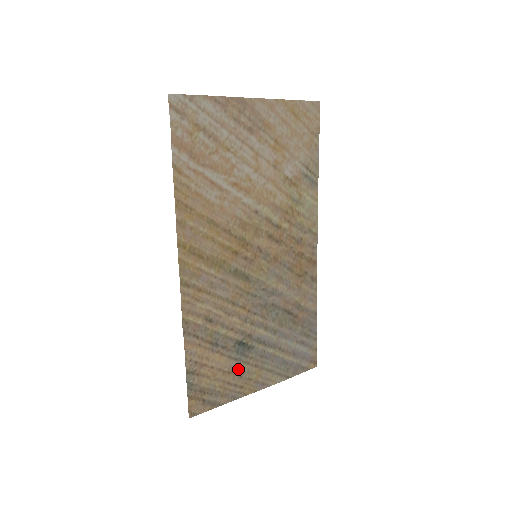
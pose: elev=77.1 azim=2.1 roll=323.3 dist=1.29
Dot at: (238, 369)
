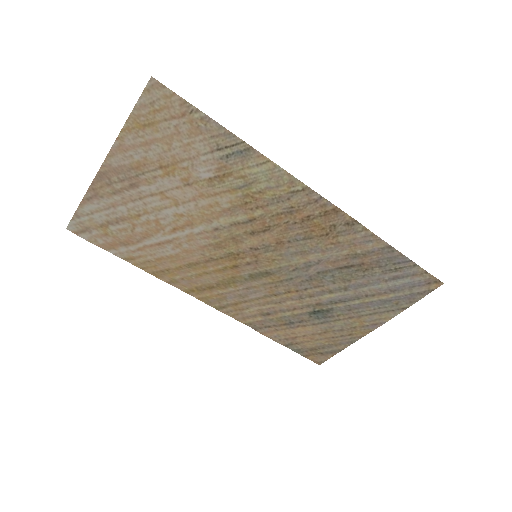
Dot at: (332, 327)
